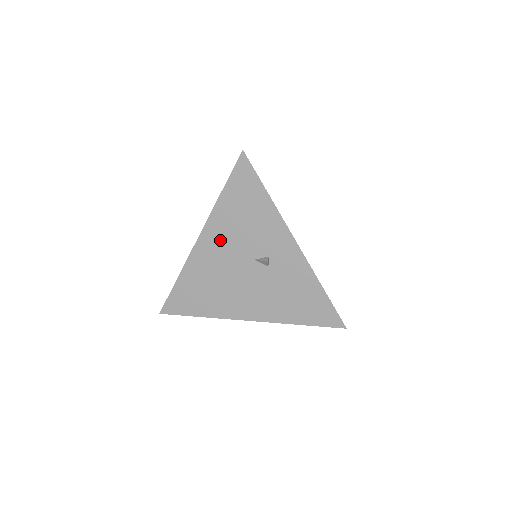
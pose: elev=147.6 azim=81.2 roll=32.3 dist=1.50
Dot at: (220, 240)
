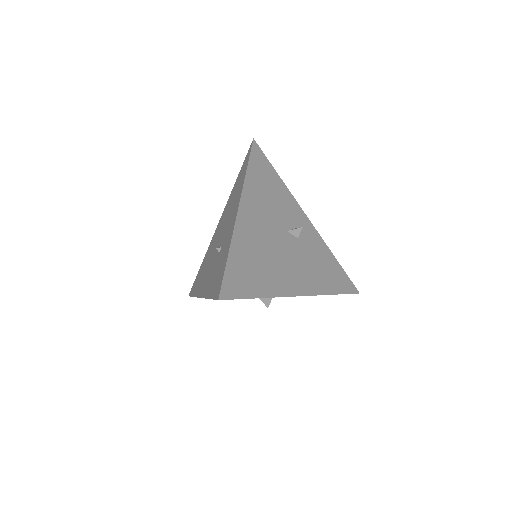
Dot at: (257, 210)
